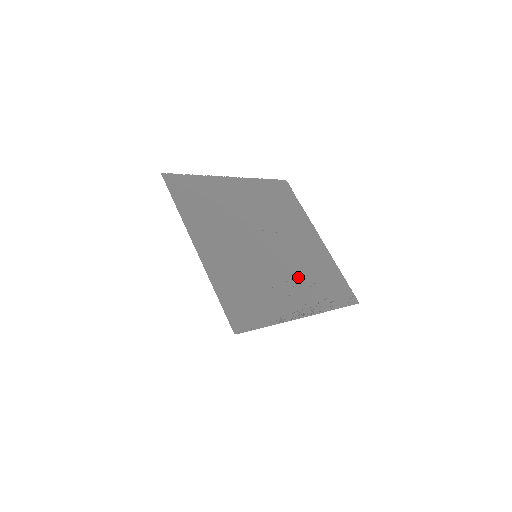
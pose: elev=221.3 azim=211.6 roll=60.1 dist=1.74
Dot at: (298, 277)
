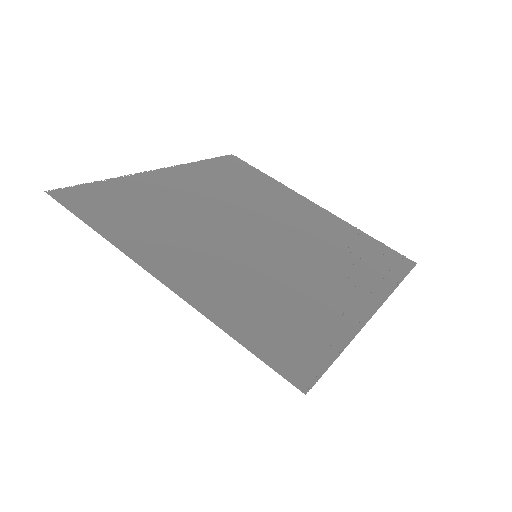
Dot at: (327, 262)
